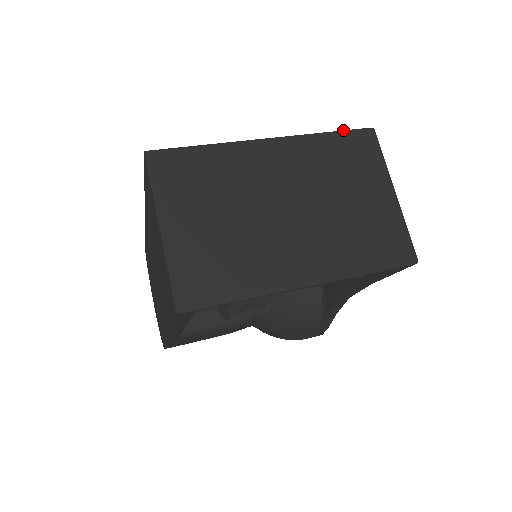
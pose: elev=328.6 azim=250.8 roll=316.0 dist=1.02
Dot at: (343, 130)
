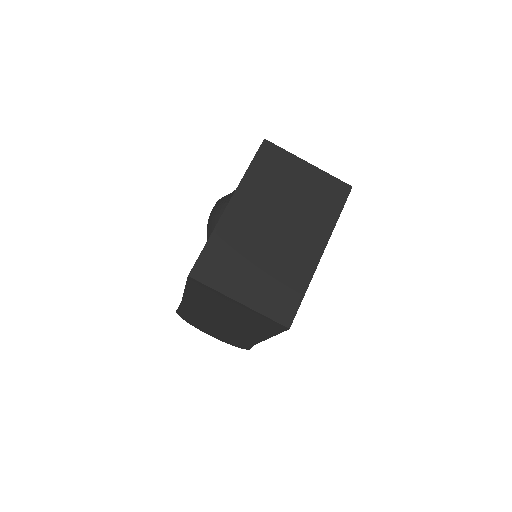
Dot at: (254, 157)
